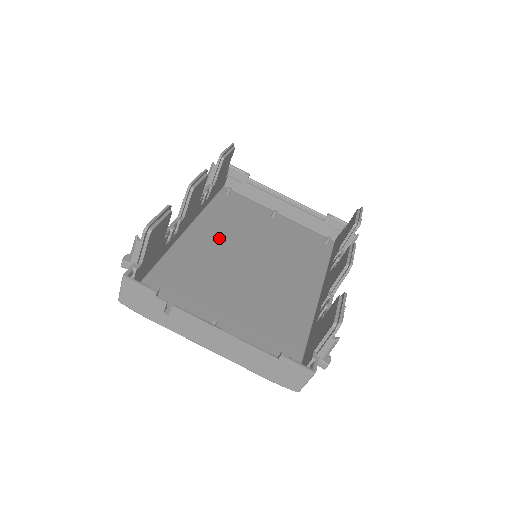
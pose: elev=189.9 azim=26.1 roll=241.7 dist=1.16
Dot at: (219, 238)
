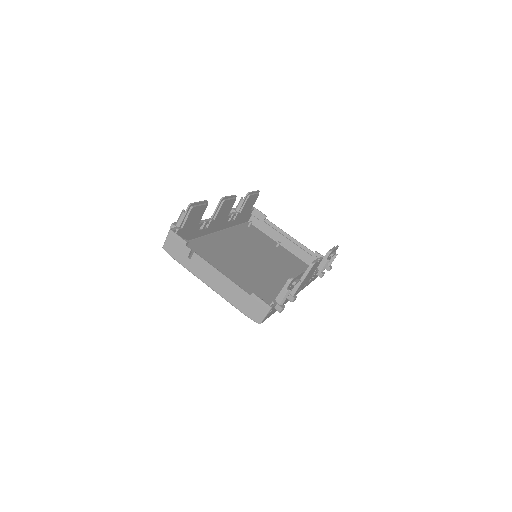
Dot at: (235, 243)
